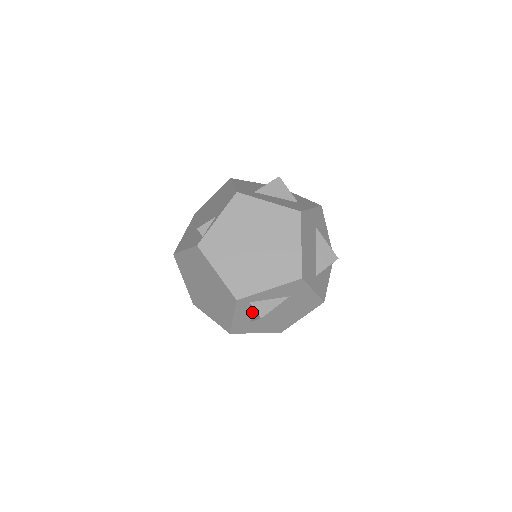
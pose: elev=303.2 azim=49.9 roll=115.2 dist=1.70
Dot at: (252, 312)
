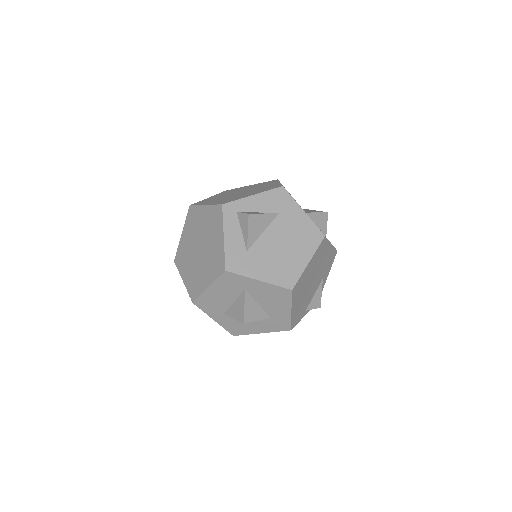
Dot at: (242, 226)
